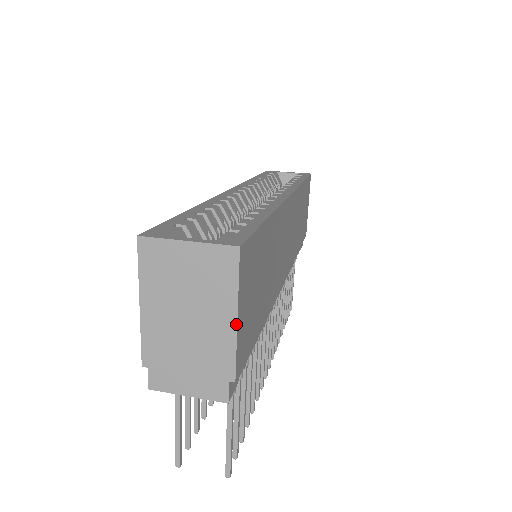
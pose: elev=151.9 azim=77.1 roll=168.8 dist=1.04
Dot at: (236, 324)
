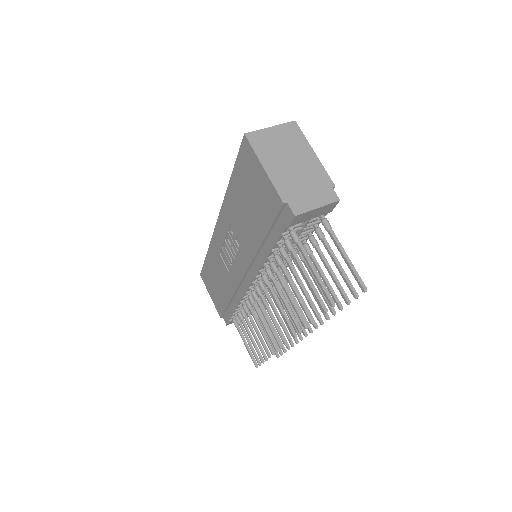
Dot at: (316, 156)
